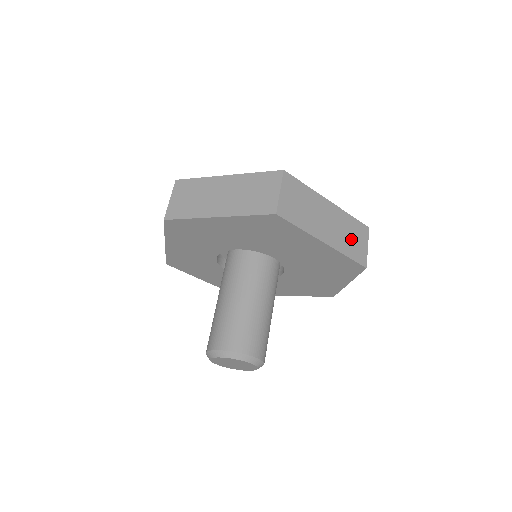
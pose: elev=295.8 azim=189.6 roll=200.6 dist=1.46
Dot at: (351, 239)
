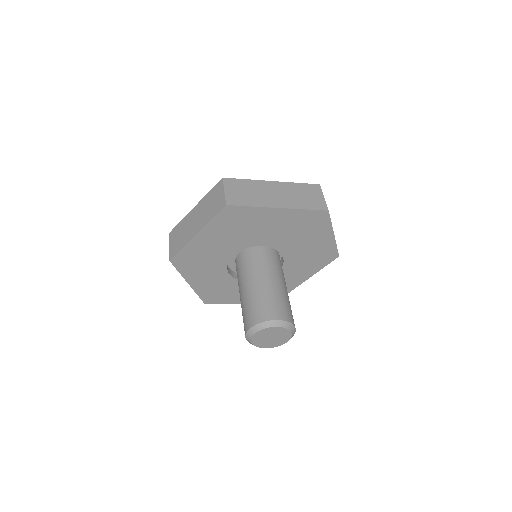
Dot at: (304, 197)
